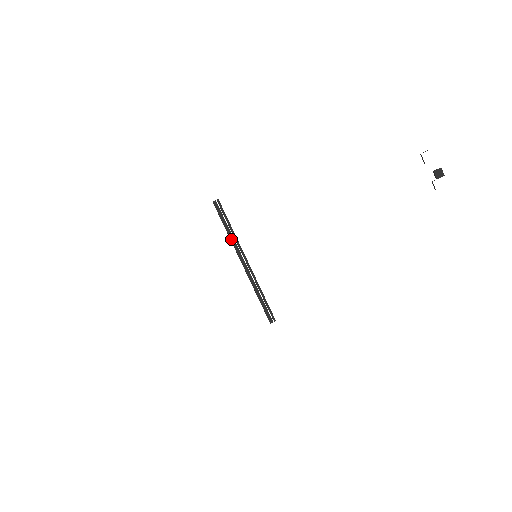
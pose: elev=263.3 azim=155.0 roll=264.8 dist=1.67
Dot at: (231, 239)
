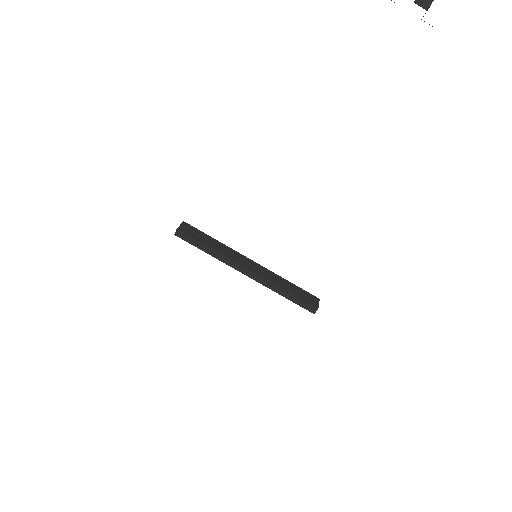
Dot at: (217, 258)
